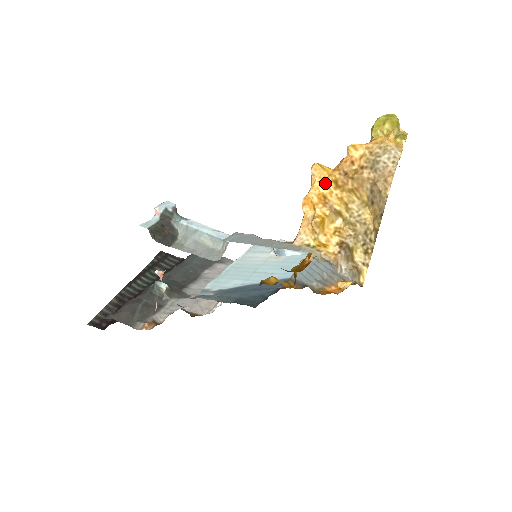
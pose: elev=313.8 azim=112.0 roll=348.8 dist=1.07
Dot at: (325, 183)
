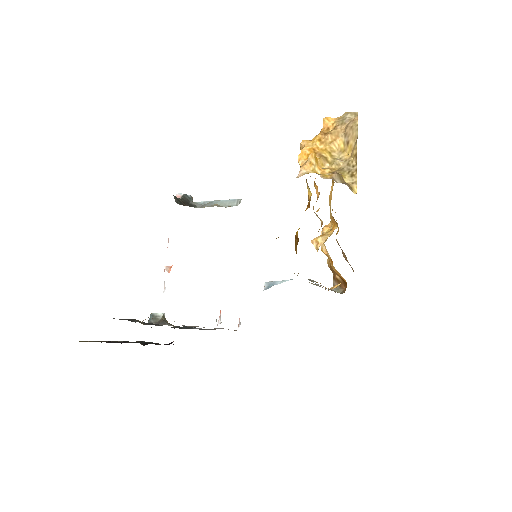
Dot at: (312, 143)
